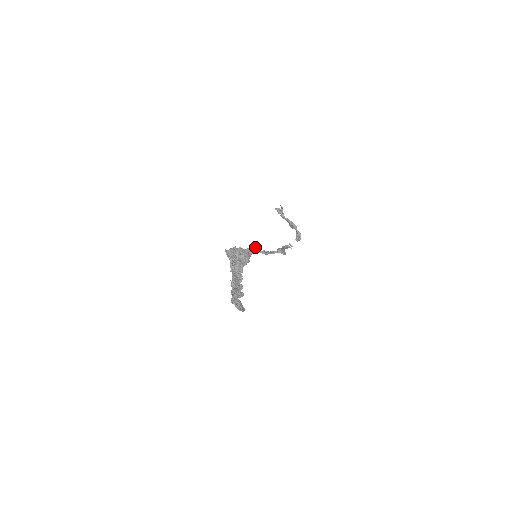
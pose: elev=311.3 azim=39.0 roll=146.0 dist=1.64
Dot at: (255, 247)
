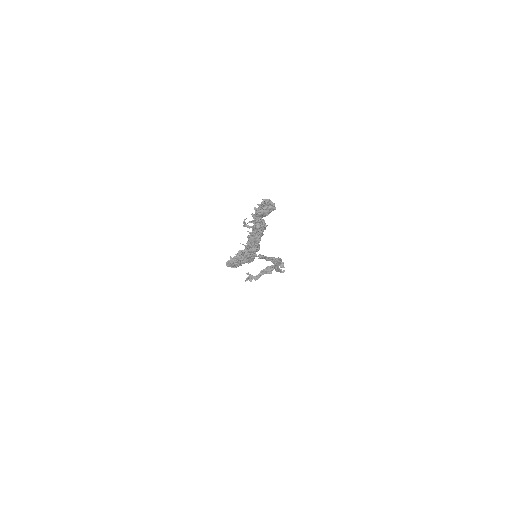
Dot at: occluded
